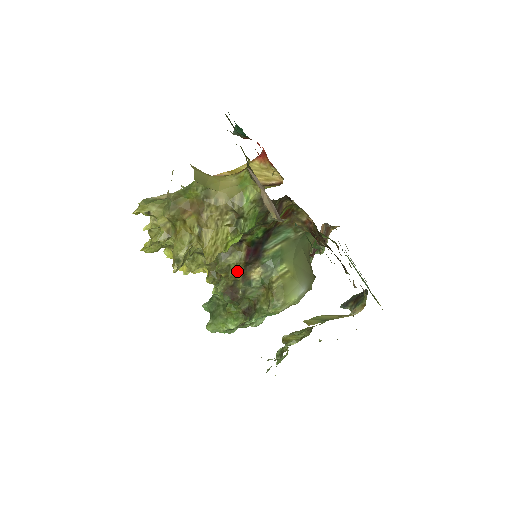
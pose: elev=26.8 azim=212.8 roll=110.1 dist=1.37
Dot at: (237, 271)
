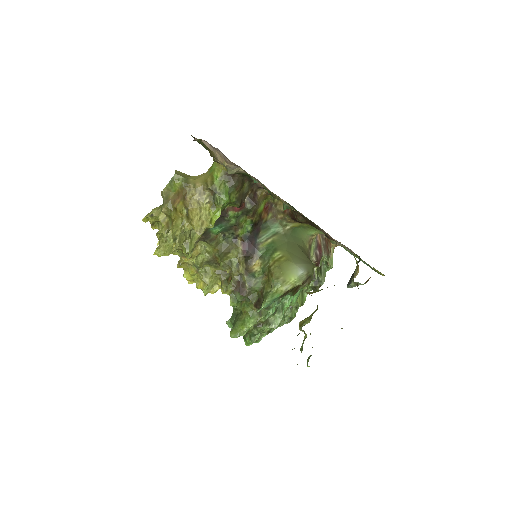
Dot at: (239, 265)
